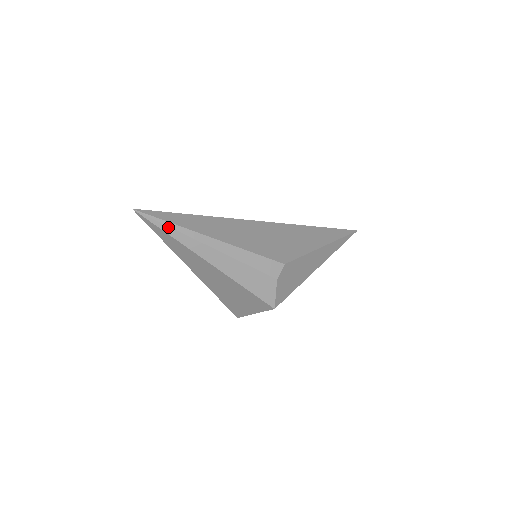
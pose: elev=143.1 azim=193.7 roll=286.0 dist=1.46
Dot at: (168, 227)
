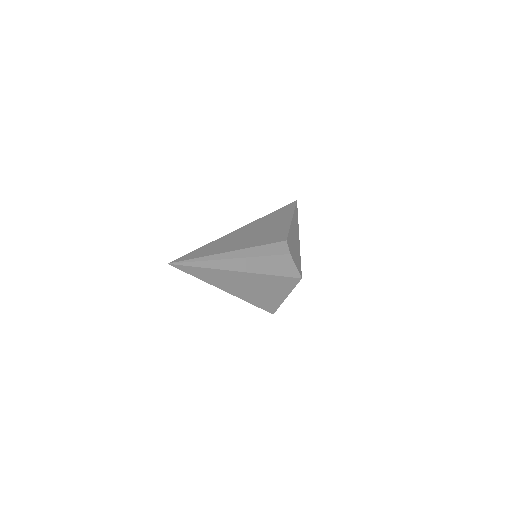
Dot at: (199, 262)
